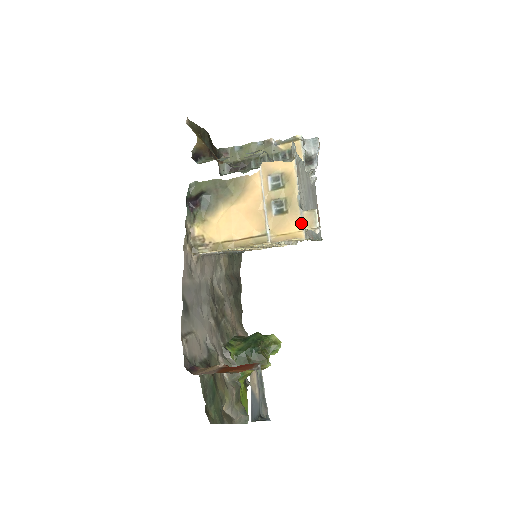
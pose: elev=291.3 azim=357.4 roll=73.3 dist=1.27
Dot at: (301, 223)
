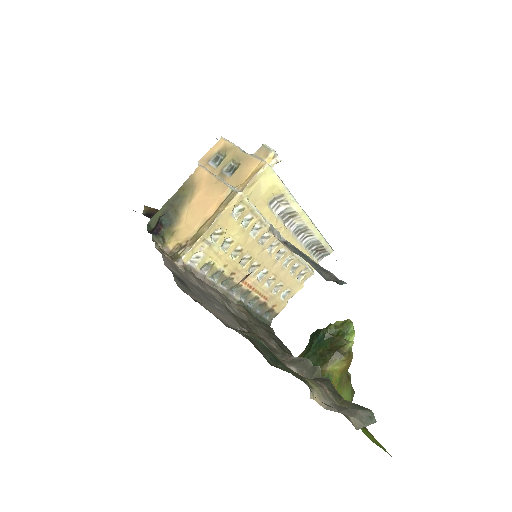
Dot at: (256, 159)
